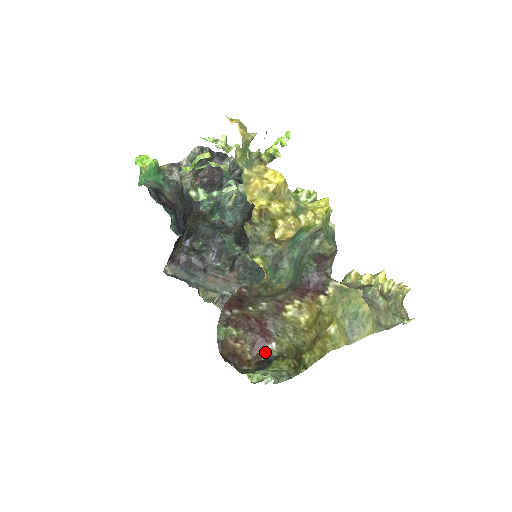
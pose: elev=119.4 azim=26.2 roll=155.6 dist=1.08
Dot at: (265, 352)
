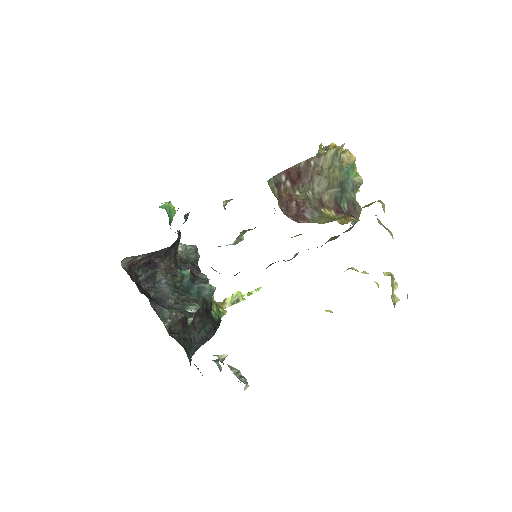
Dot at: occluded
